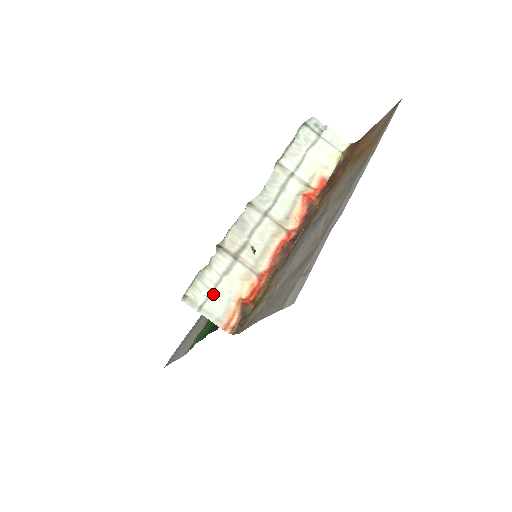
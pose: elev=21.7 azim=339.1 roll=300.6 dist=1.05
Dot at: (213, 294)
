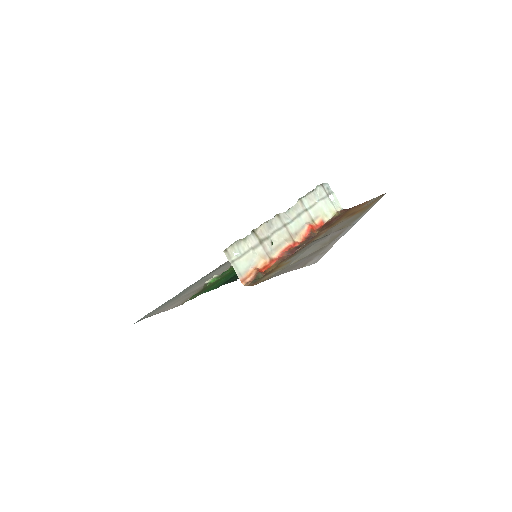
Dot at: (242, 257)
